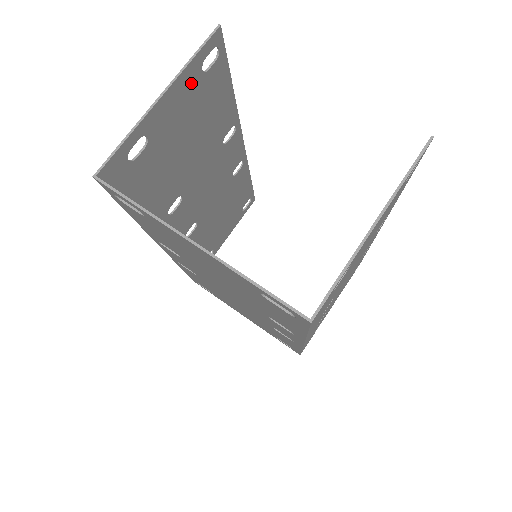
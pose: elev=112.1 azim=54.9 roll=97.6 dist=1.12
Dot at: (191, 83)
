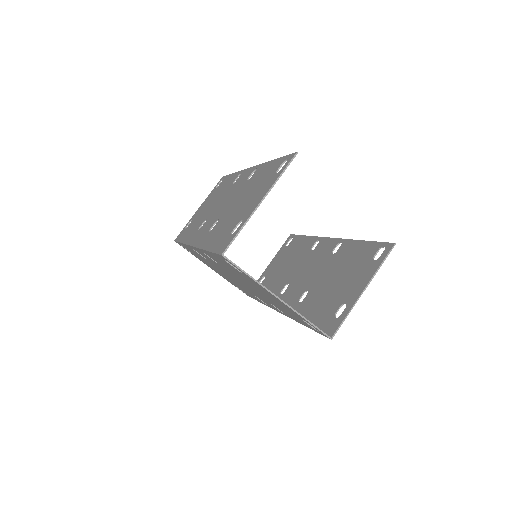
Dot at: (270, 183)
